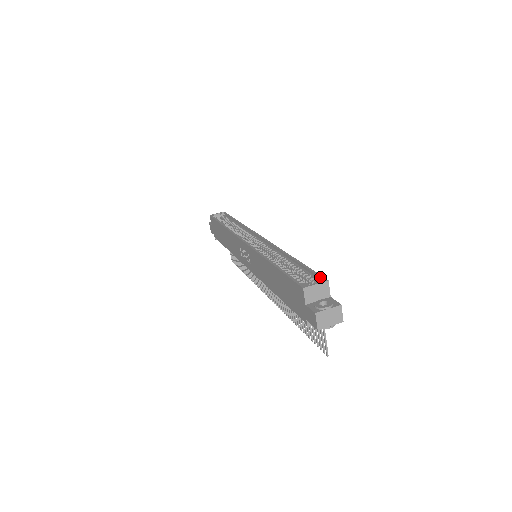
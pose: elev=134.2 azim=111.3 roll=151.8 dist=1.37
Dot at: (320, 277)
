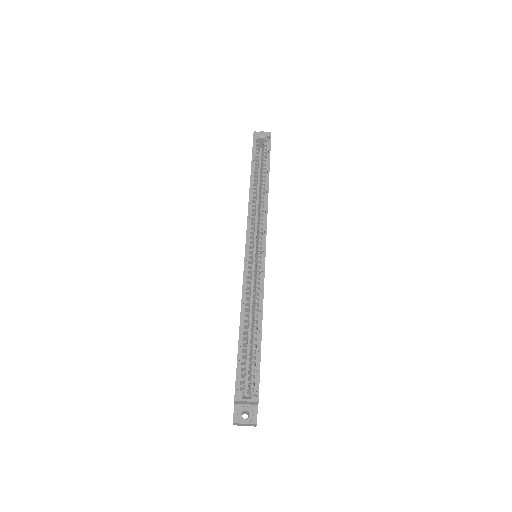
Dot at: (256, 391)
